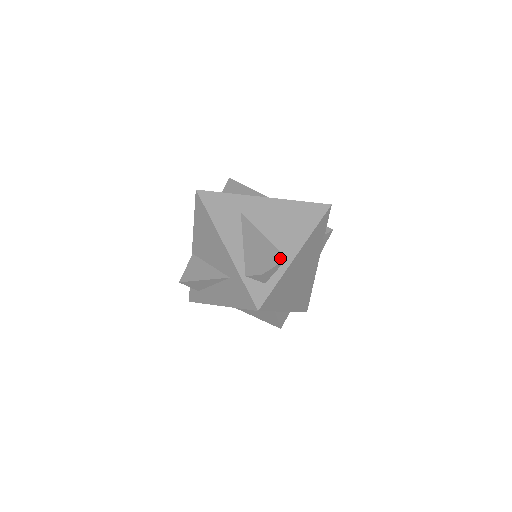
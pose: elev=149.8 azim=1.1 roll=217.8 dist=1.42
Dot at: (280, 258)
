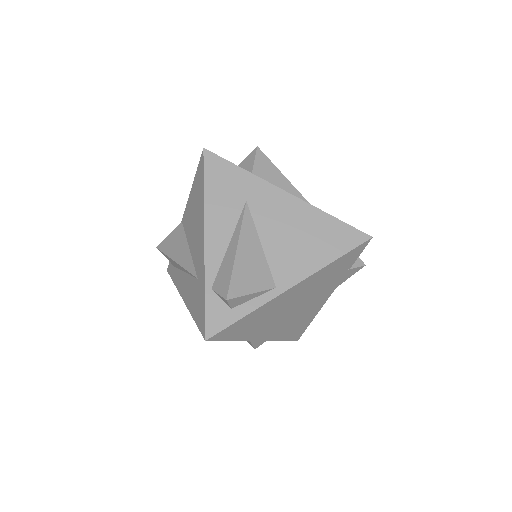
Dot at: (266, 284)
